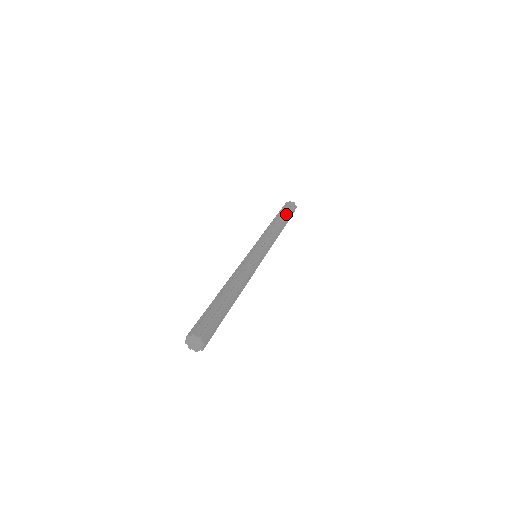
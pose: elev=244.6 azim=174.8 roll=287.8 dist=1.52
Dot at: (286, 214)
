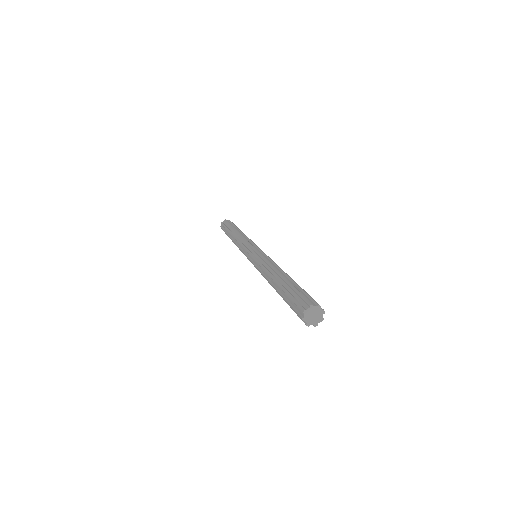
Dot at: (231, 226)
